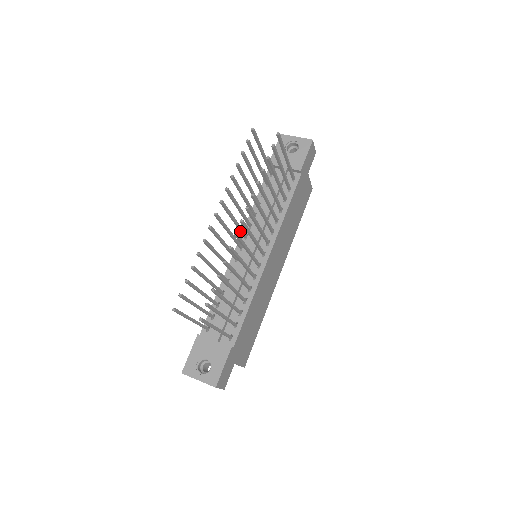
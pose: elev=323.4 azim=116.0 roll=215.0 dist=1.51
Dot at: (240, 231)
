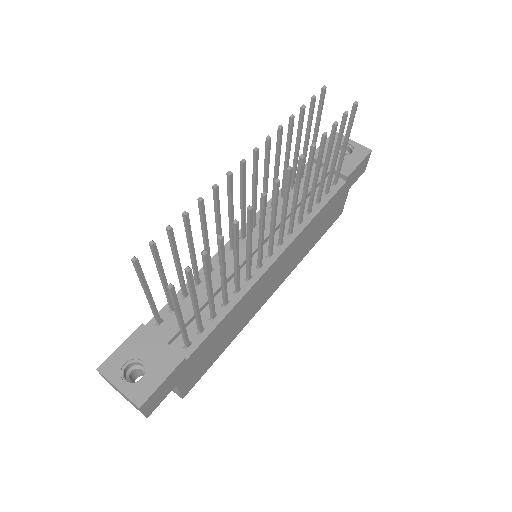
Dot at: occluded
